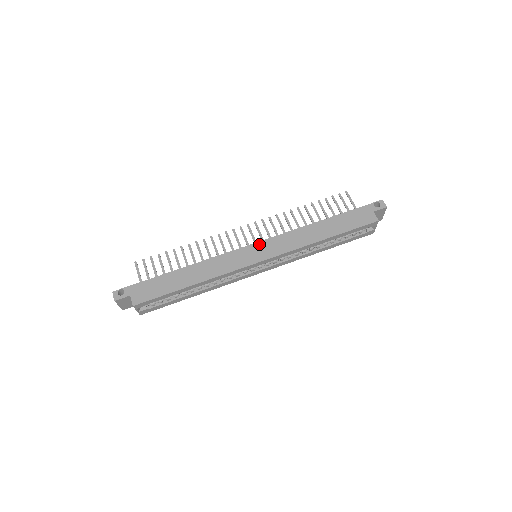
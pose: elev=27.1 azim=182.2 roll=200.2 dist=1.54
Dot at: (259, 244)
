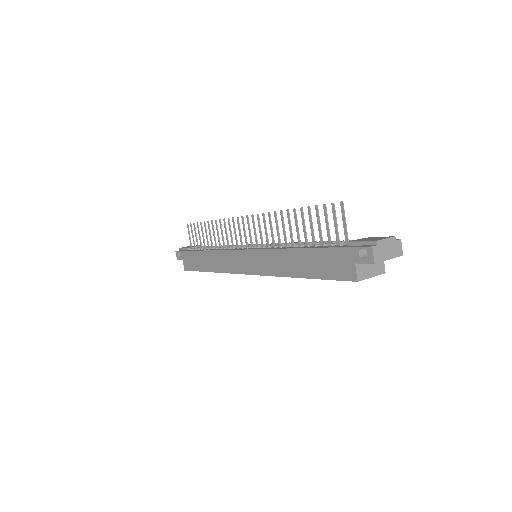
Dot at: (246, 253)
